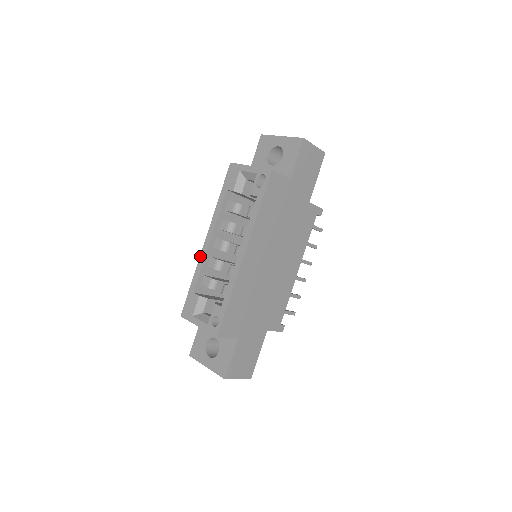
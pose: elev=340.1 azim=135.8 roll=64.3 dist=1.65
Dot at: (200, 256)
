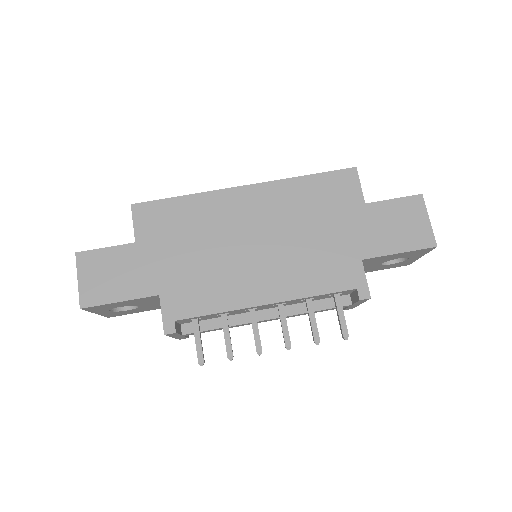
Dot at: occluded
